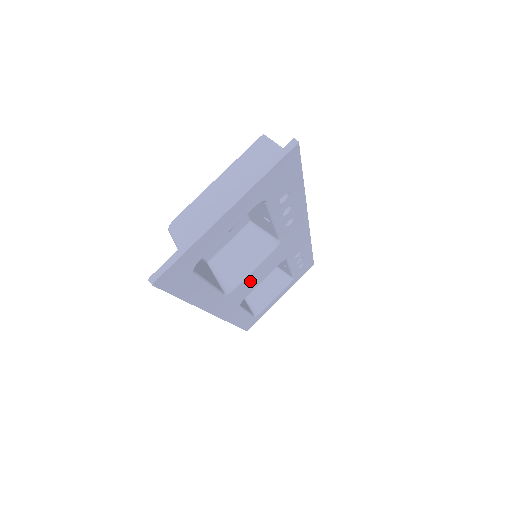
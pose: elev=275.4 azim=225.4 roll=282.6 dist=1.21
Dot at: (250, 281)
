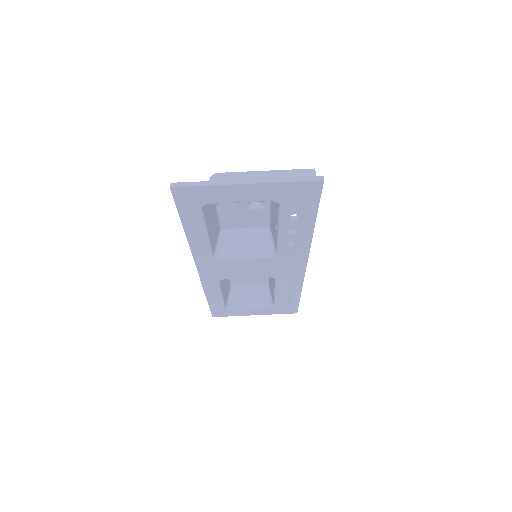
Dot at: (238, 266)
